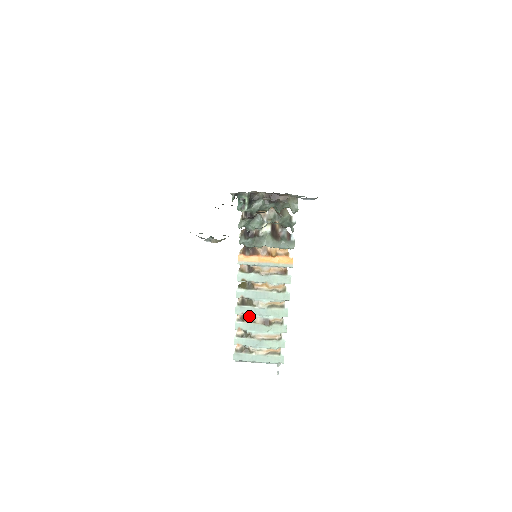
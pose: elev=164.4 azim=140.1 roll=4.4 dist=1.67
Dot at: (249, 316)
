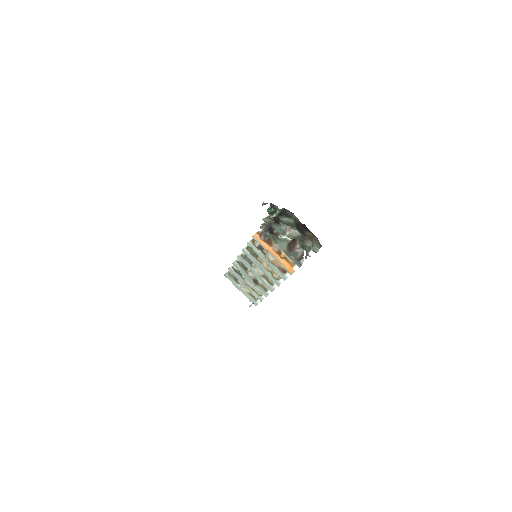
Dot at: (246, 267)
